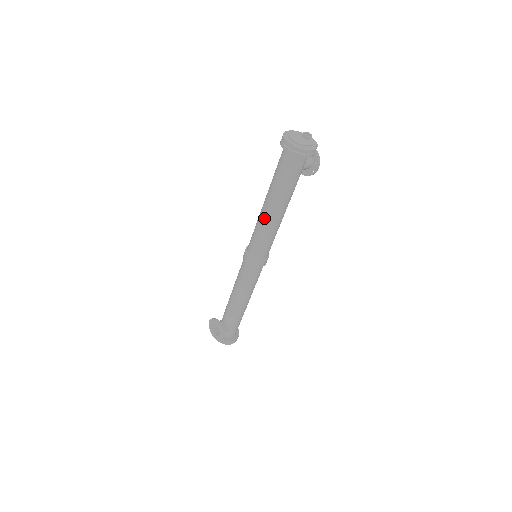
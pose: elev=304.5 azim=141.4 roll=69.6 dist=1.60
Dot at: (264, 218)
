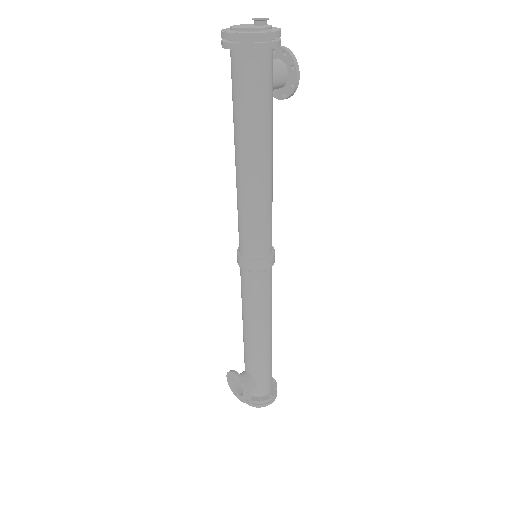
Dot at: (241, 185)
